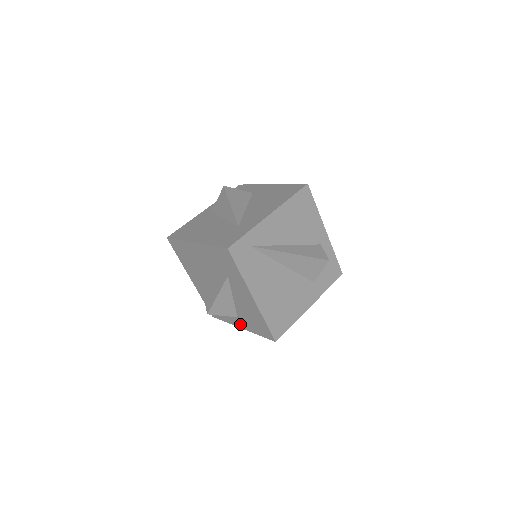
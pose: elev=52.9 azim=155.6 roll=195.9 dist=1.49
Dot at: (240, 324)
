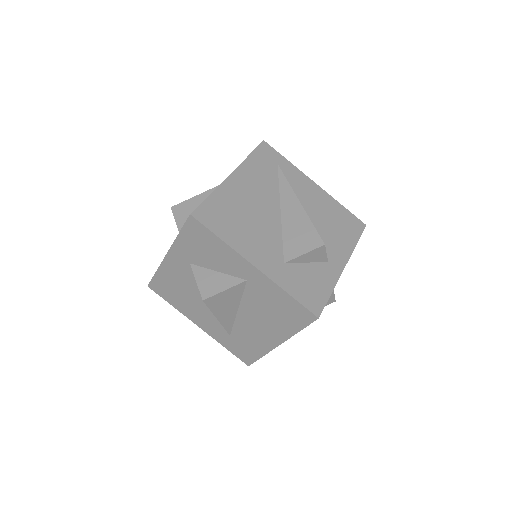
Dot at: occluded
